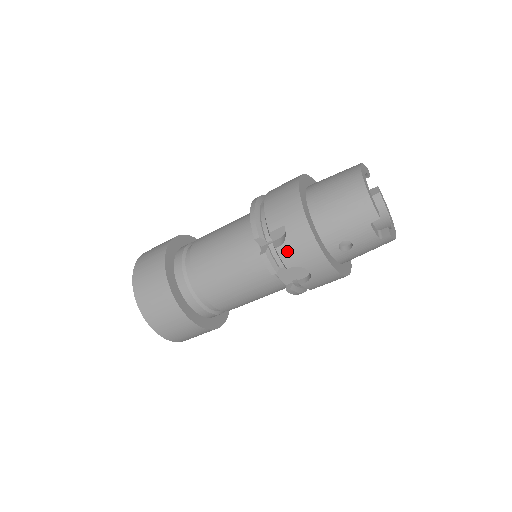
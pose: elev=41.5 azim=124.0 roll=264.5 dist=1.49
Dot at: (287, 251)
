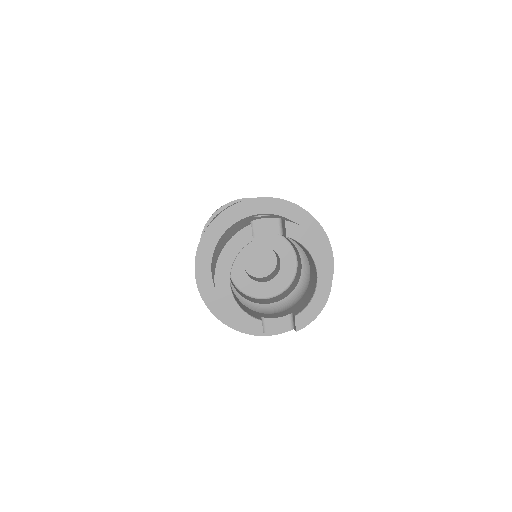
Dot at: occluded
